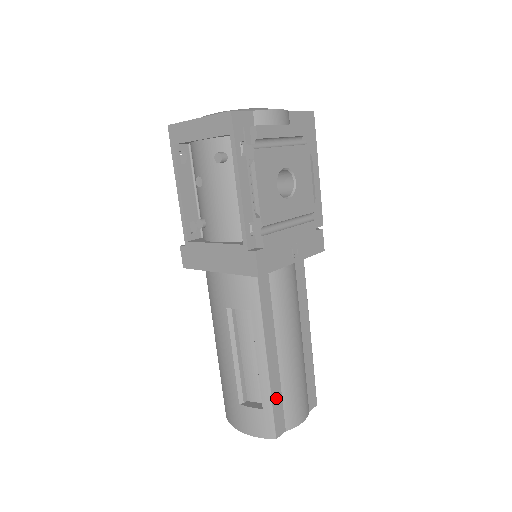
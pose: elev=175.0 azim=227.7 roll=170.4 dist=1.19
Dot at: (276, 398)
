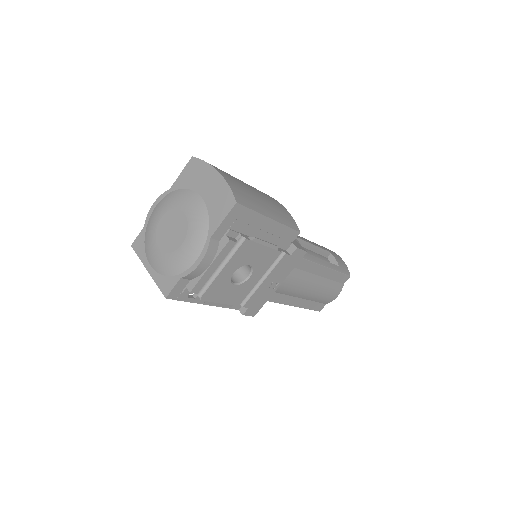
Dot at: (310, 305)
